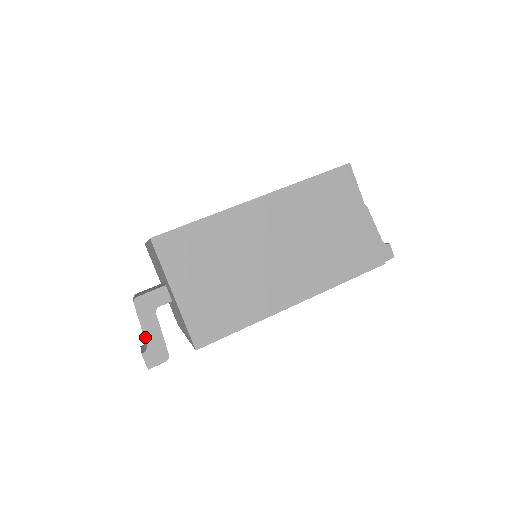
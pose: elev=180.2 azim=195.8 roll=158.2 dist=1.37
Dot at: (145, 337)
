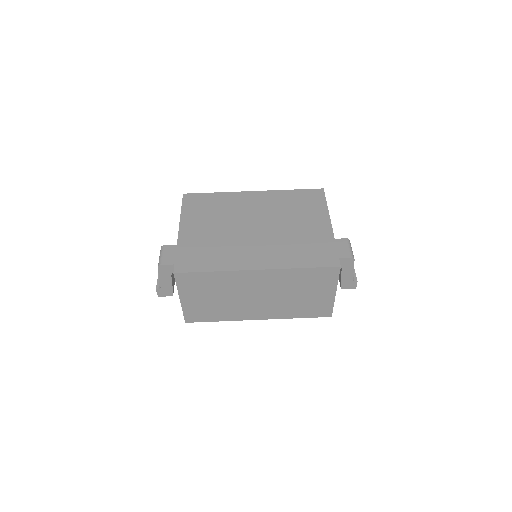
Dot at: (161, 283)
